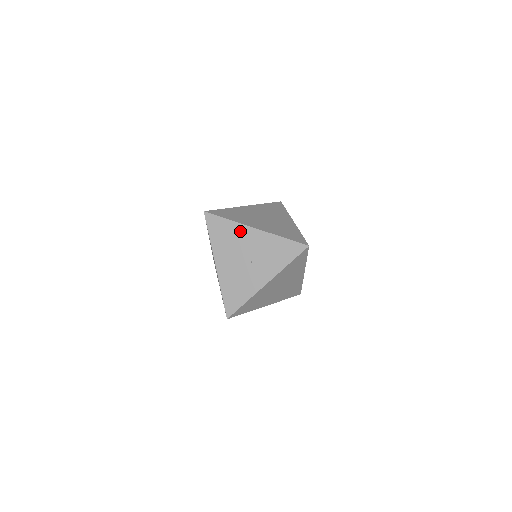
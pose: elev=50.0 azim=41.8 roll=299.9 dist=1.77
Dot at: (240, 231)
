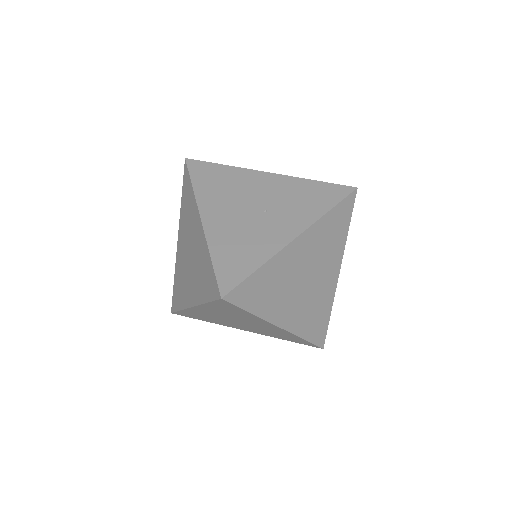
Dot at: (244, 176)
